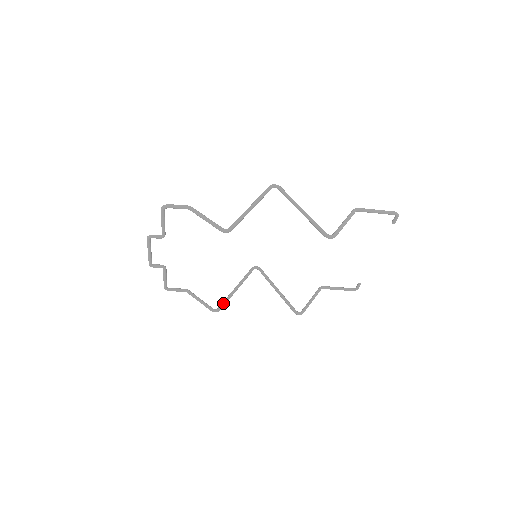
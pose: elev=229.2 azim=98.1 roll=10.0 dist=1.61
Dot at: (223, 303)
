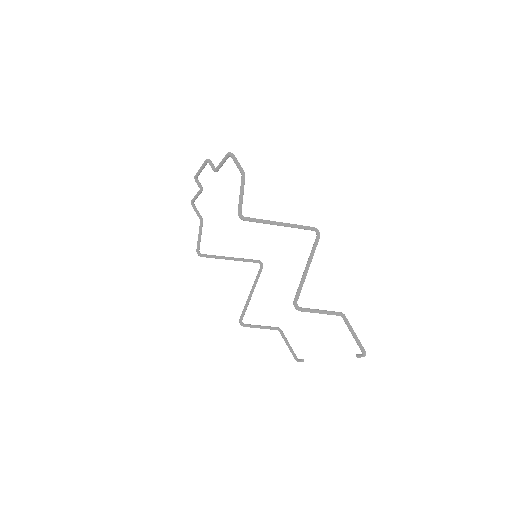
Dot at: (209, 255)
